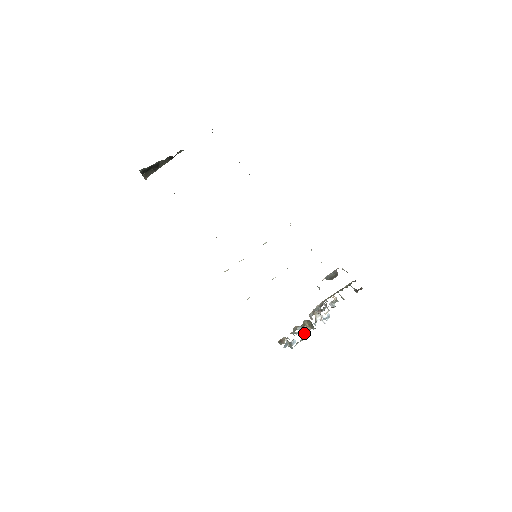
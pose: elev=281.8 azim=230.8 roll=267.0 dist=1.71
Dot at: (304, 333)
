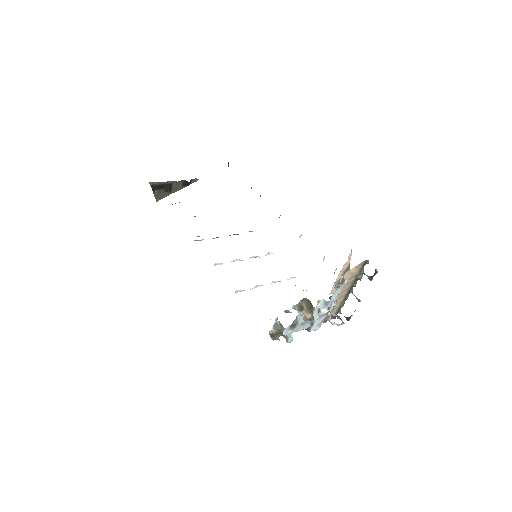
Dot at: (300, 313)
